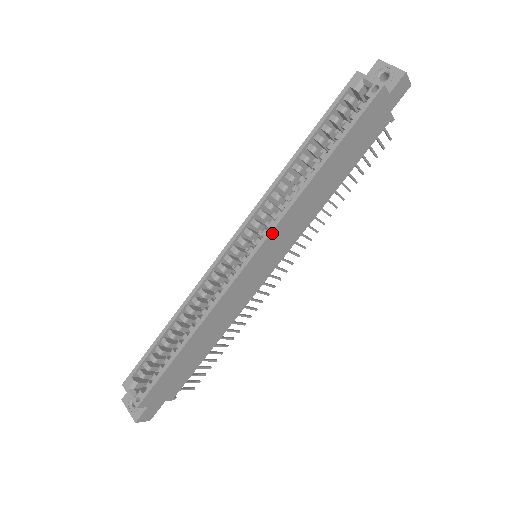
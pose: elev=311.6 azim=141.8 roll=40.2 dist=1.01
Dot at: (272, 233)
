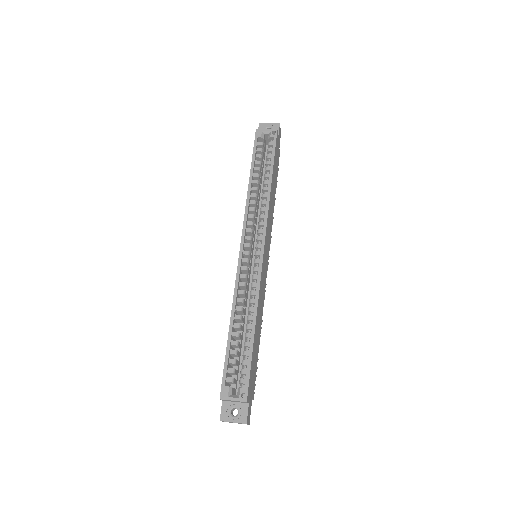
Dot at: (266, 228)
